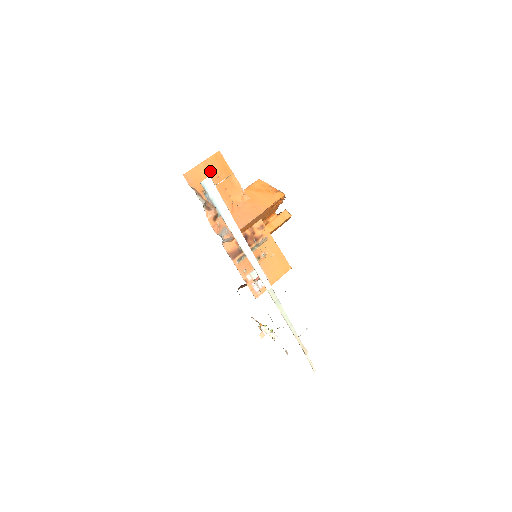
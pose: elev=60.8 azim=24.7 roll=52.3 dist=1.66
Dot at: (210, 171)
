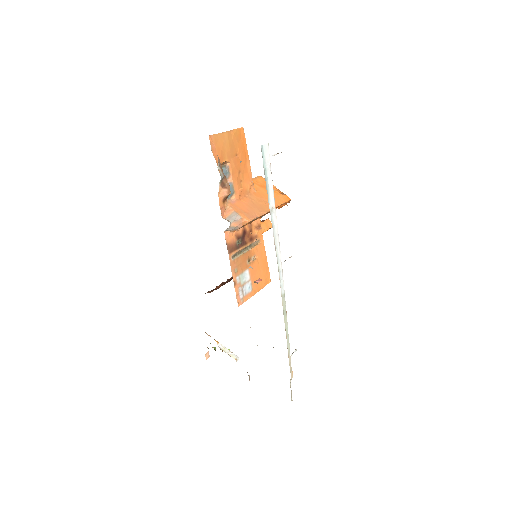
Dot at: (232, 145)
